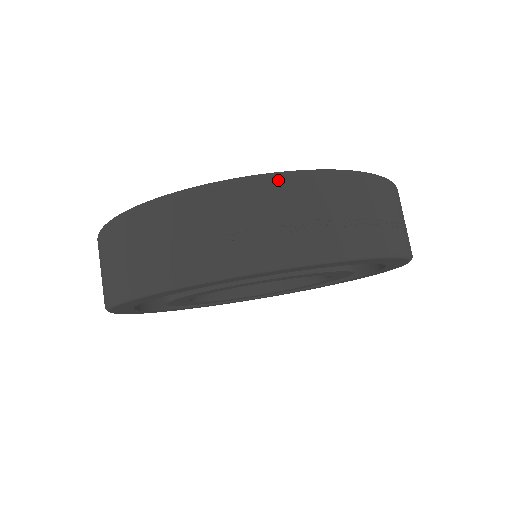
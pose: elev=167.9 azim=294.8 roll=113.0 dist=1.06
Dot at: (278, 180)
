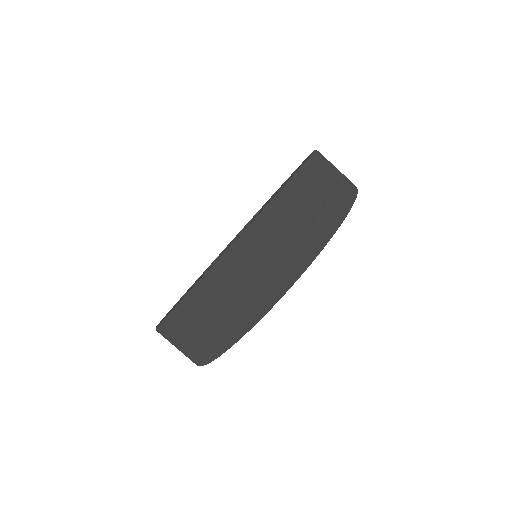
Dot at: (262, 221)
